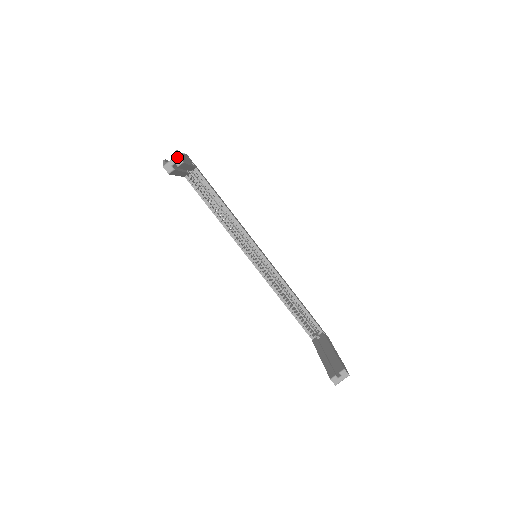
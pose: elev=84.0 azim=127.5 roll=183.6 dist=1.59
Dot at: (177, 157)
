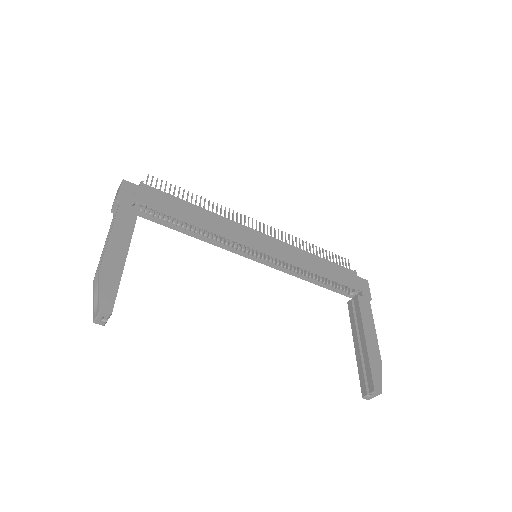
Dot at: (101, 313)
